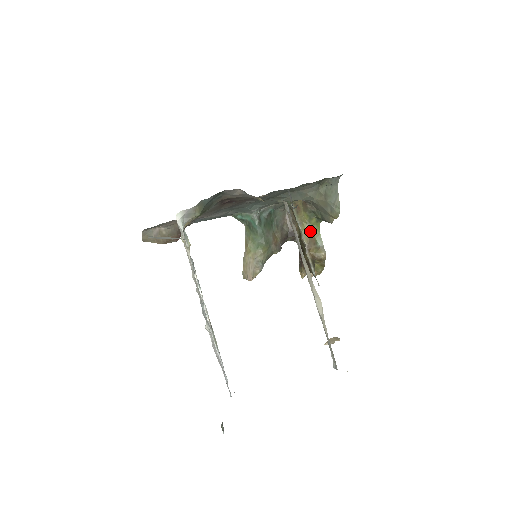
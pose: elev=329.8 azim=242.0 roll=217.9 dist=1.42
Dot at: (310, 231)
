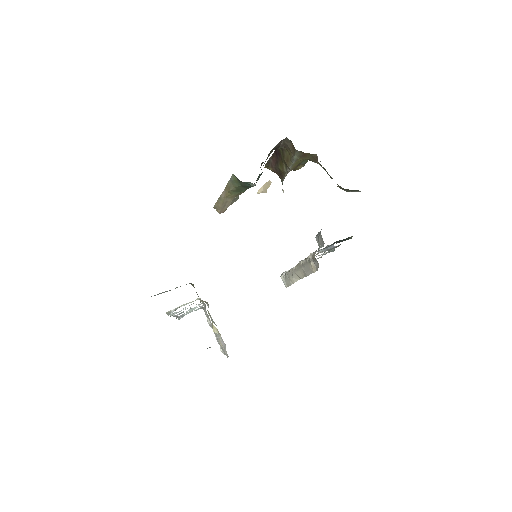
Dot at: occluded
